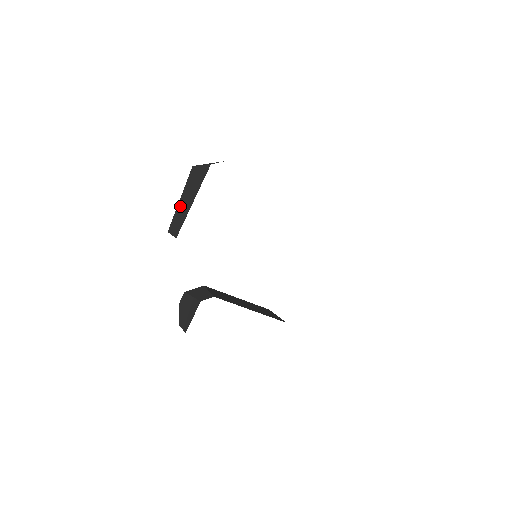
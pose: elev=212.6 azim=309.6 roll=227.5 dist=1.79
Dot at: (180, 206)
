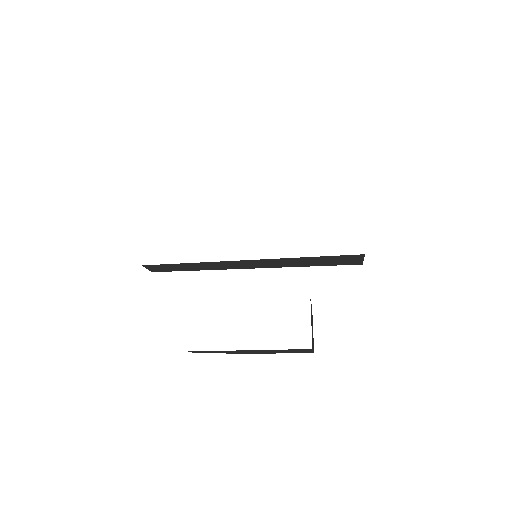
Dot at: occluded
